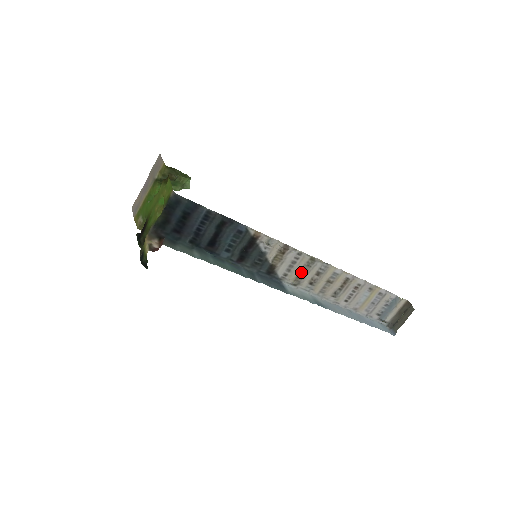
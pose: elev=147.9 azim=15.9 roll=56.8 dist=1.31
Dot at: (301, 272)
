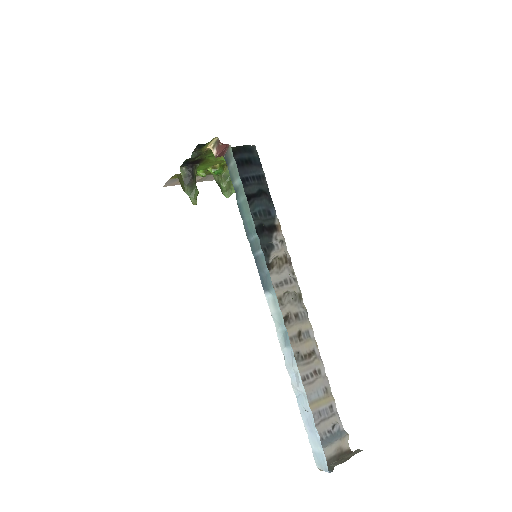
Dot at: (289, 292)
